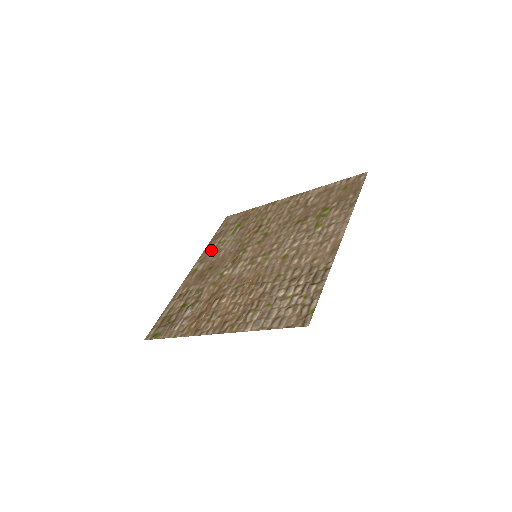
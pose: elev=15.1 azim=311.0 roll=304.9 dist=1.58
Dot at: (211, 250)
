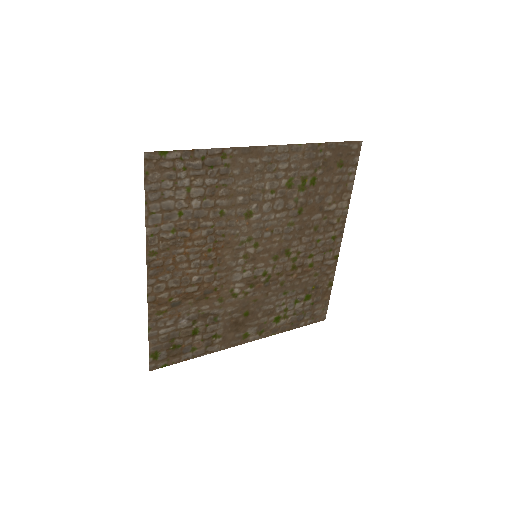
Dot at: (274, 323)
